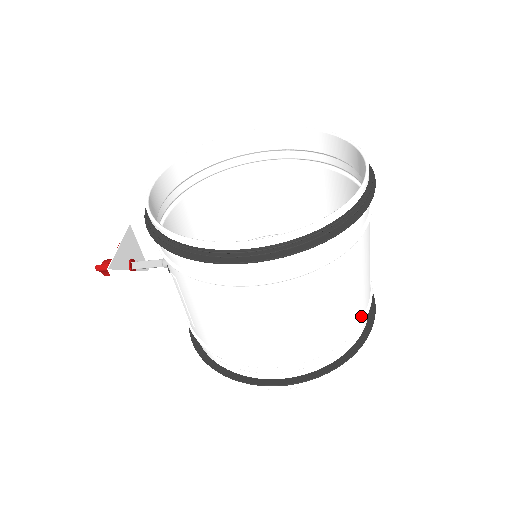
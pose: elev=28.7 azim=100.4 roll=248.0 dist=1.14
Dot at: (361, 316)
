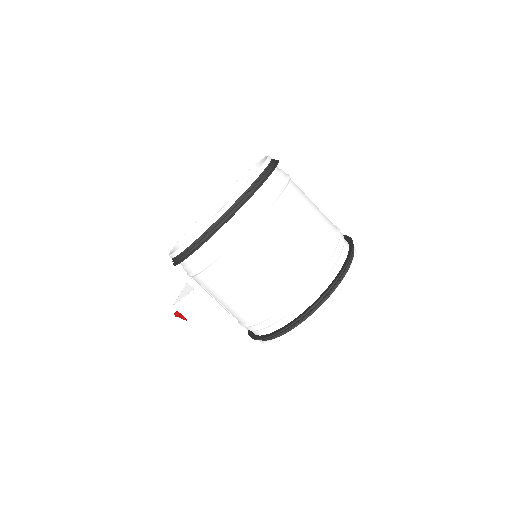
Dot at: (328, 251)
